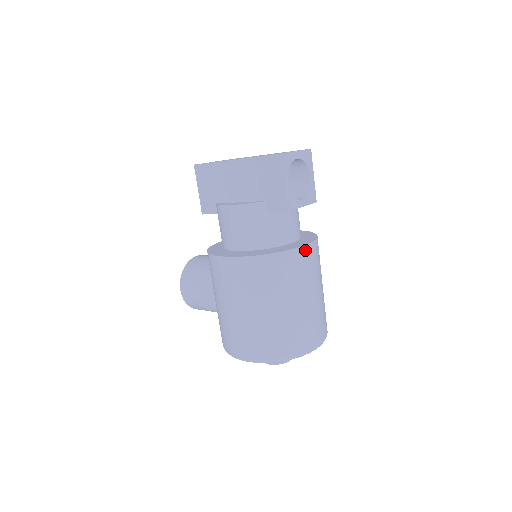
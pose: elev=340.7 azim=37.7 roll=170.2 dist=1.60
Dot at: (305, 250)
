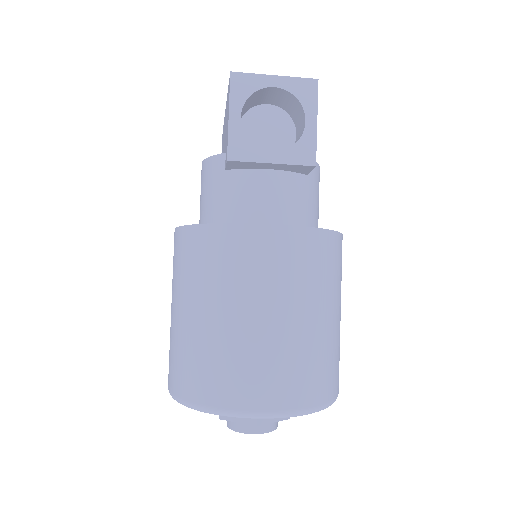
Dot at: (258, 232)
